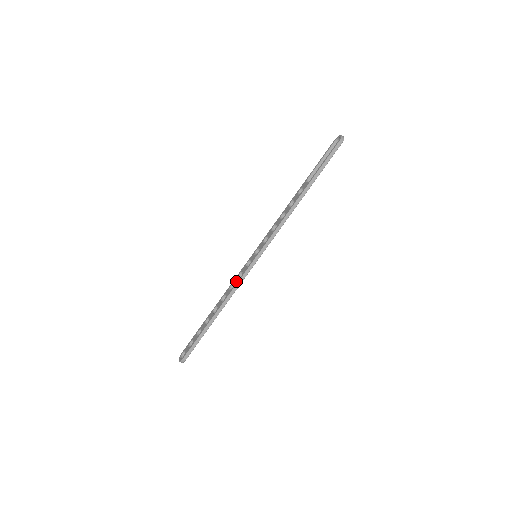
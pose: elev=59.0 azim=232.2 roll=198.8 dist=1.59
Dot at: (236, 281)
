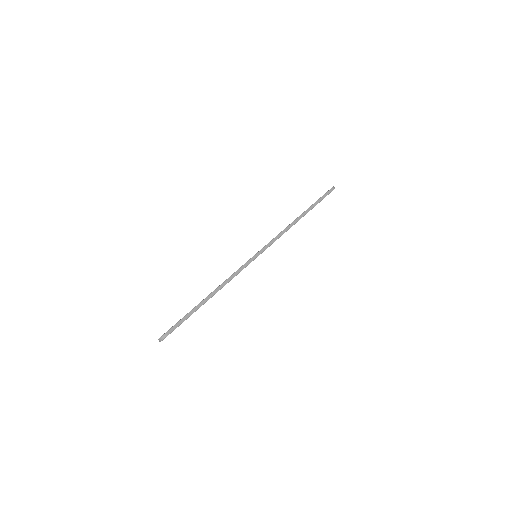
Dot at: occluded
